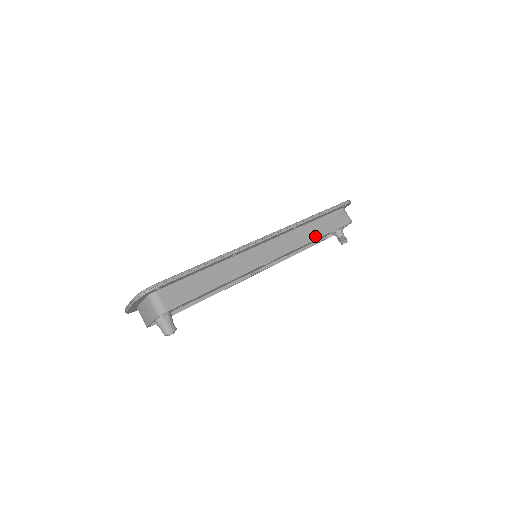
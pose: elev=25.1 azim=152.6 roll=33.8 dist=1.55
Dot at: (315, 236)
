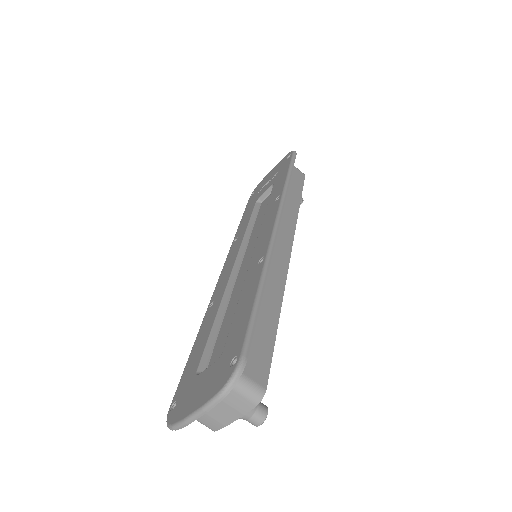
Dot at: (296, 203)
